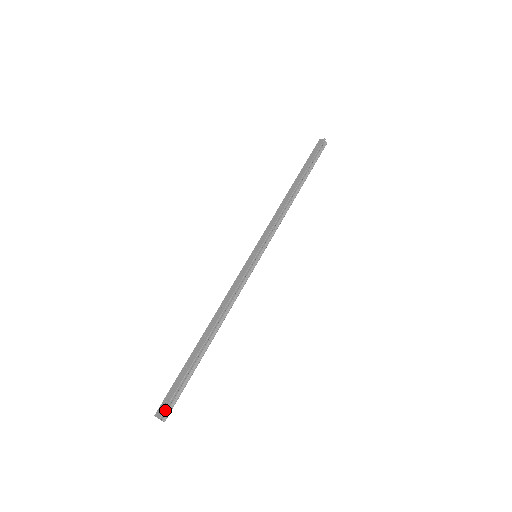
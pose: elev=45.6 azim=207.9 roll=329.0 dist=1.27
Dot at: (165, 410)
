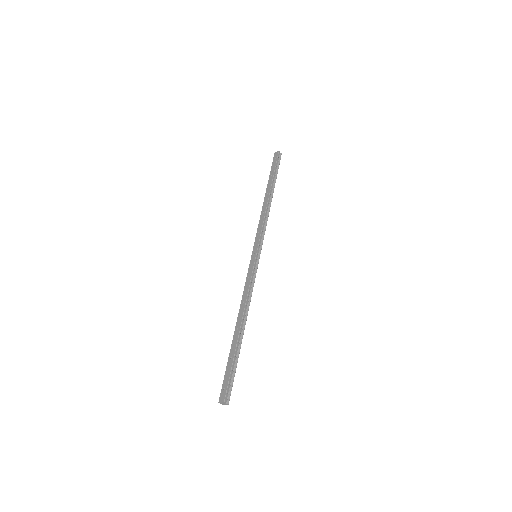
Dot at: (226, 395)
